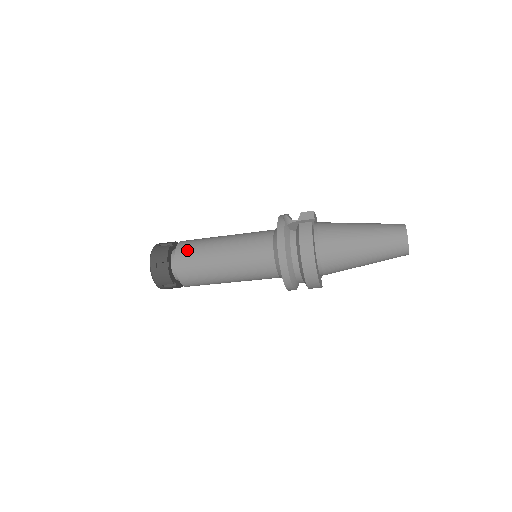
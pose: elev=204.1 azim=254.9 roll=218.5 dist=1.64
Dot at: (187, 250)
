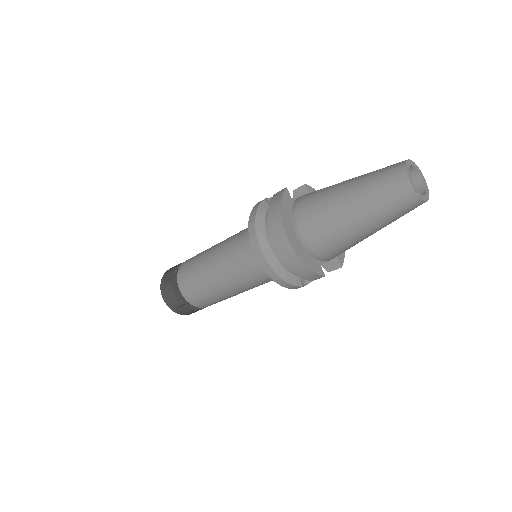
Dot at: (189, 261)
